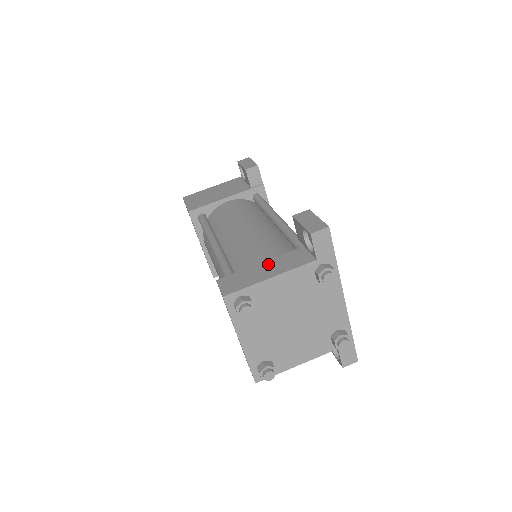
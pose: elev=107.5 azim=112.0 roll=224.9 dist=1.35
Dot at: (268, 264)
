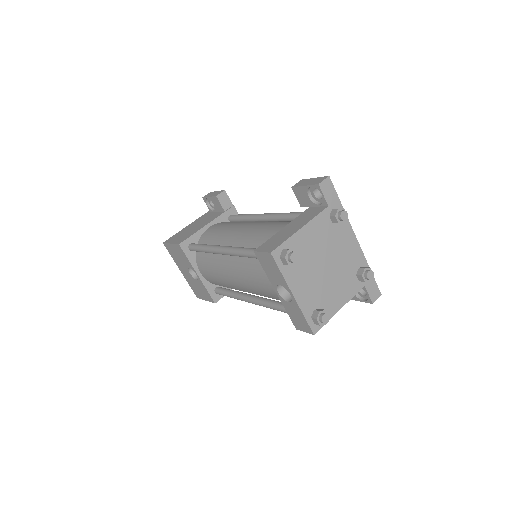
Dot at: (290, 225)
